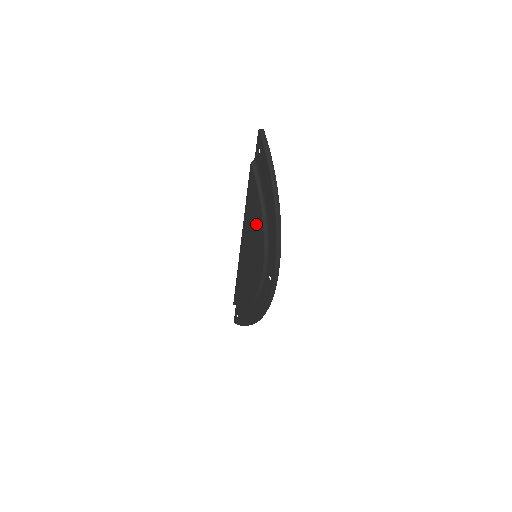
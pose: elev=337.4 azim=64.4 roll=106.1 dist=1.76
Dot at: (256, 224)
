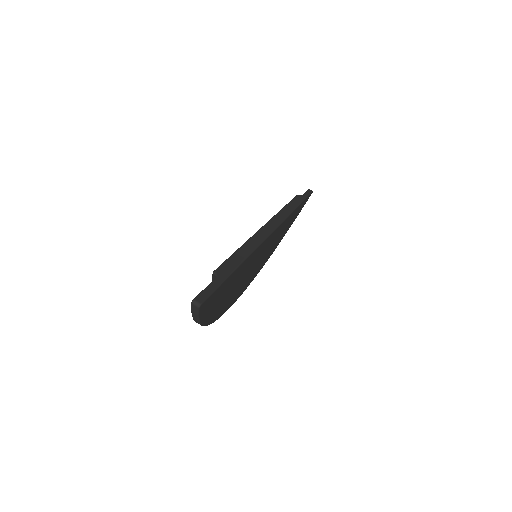
Dot at: occluded
